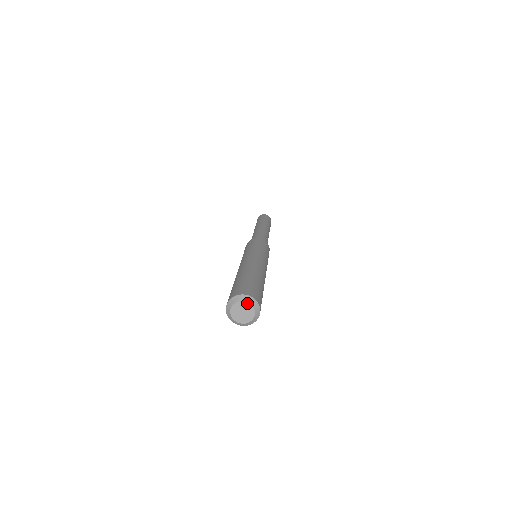
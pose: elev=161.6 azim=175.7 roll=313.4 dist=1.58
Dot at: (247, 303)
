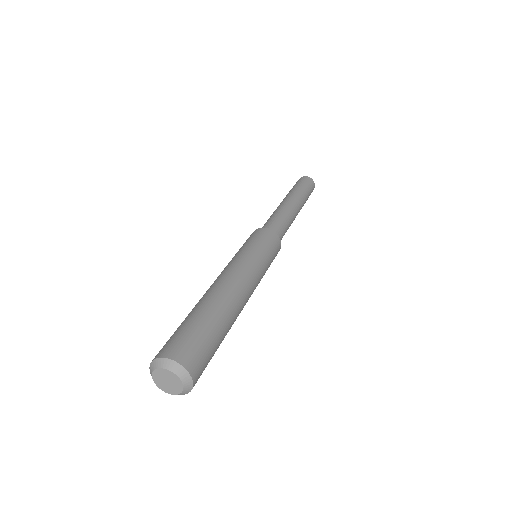
Dot at: (181, 383)
